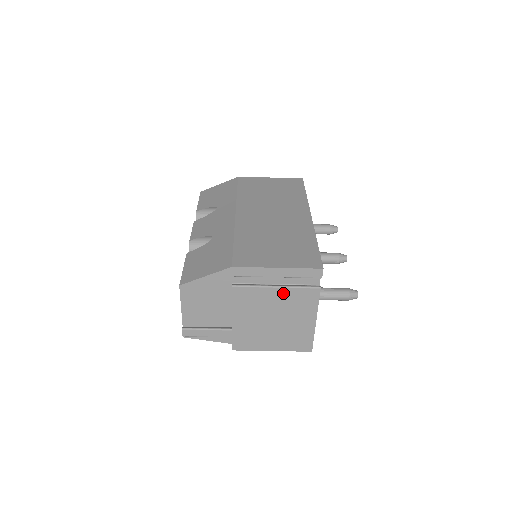
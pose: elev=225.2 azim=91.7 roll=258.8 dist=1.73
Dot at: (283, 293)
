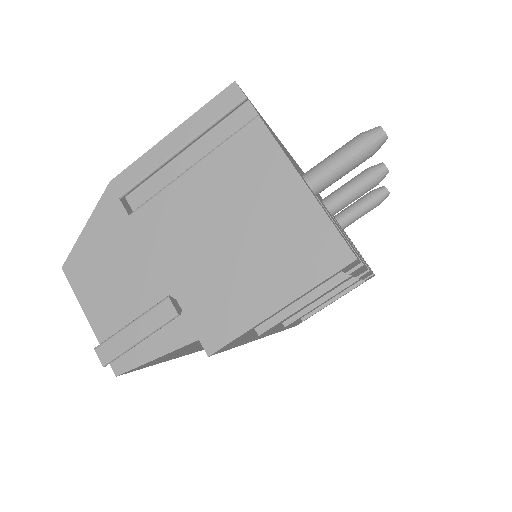
Dot at: (208, 170)
